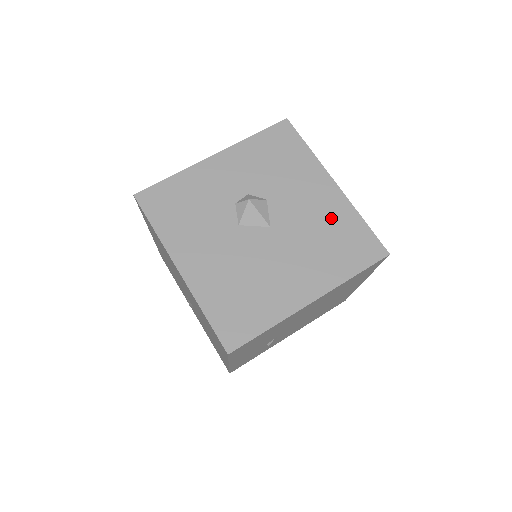
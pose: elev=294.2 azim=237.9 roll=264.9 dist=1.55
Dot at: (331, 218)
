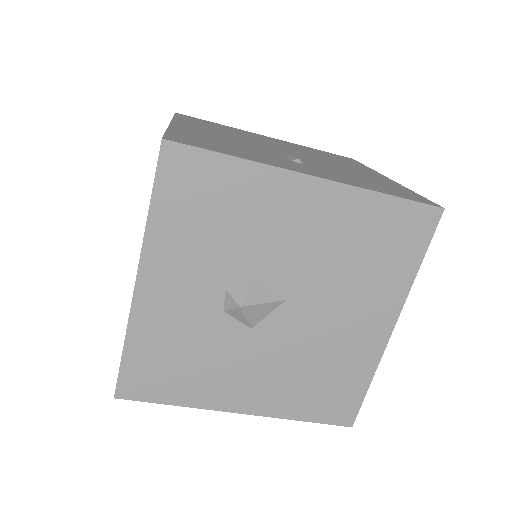
Dot at: (345, 228)
